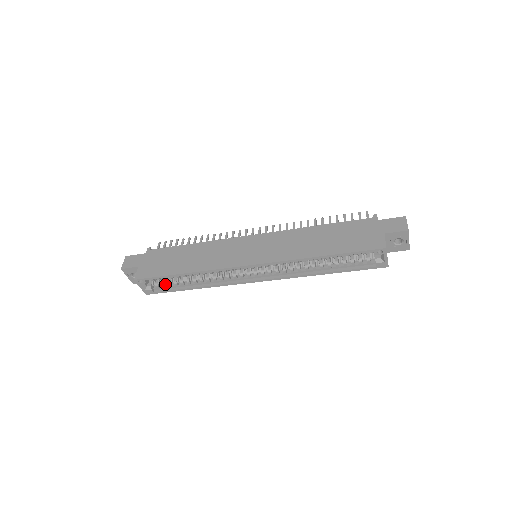
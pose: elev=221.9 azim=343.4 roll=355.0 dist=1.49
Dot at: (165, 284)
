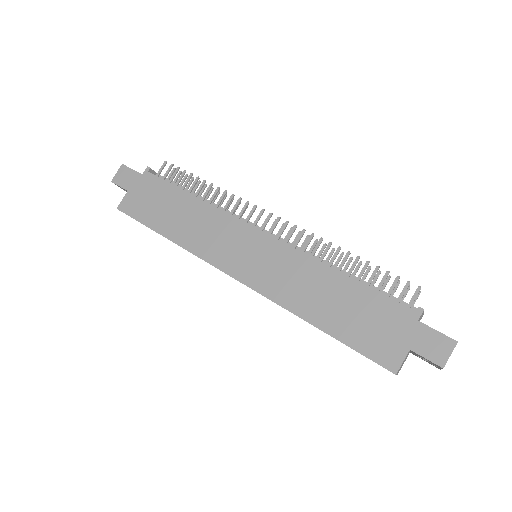
Dot at: occluded
